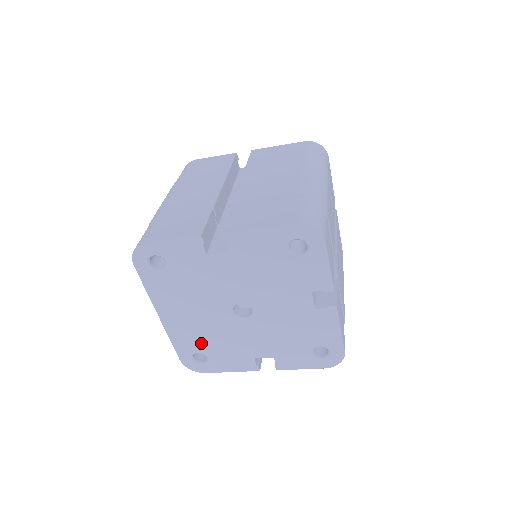
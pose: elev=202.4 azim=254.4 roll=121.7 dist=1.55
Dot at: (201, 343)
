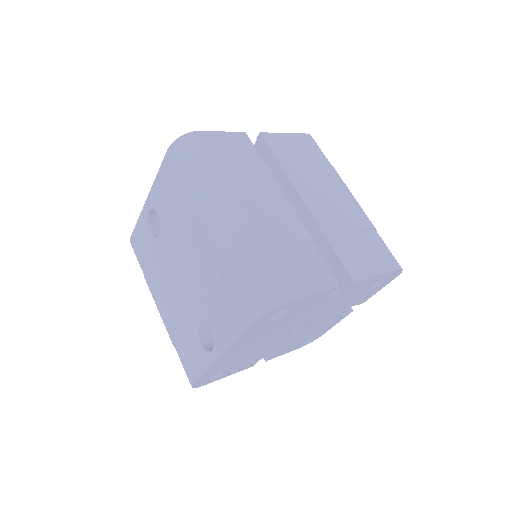
Dot at: (231, 364)
